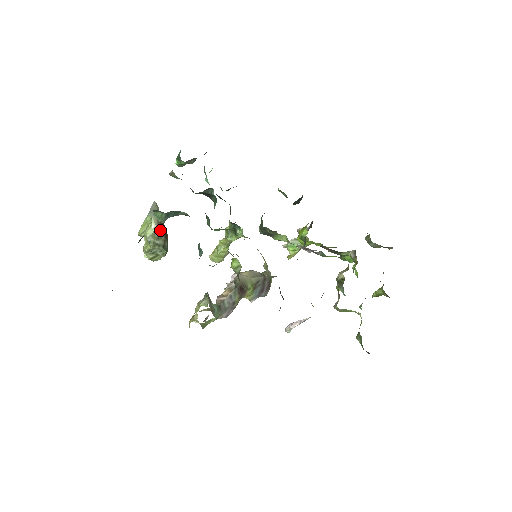
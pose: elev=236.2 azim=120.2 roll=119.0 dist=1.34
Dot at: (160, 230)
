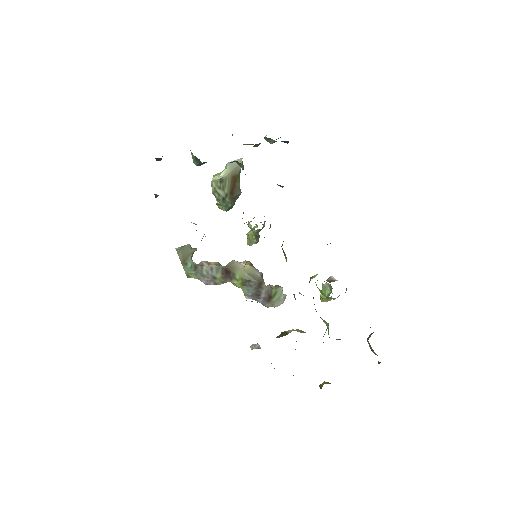
Dot at: (227, 183)
